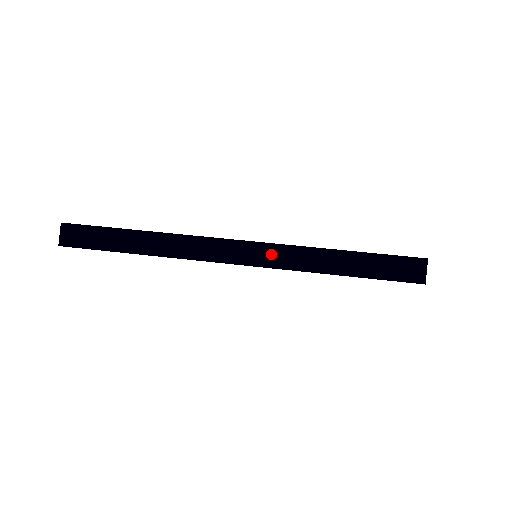
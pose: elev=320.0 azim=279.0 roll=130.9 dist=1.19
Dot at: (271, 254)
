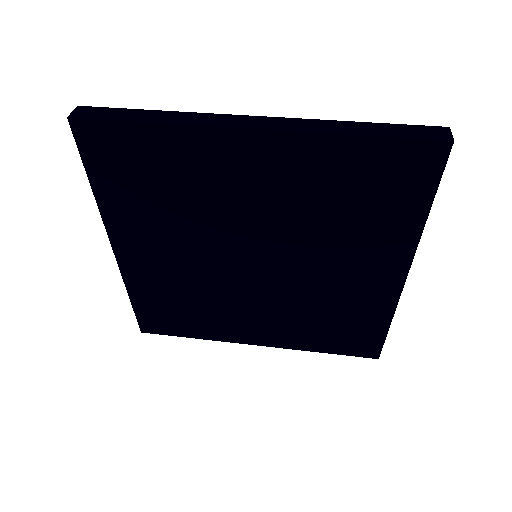
Dot at: (292, 123)
